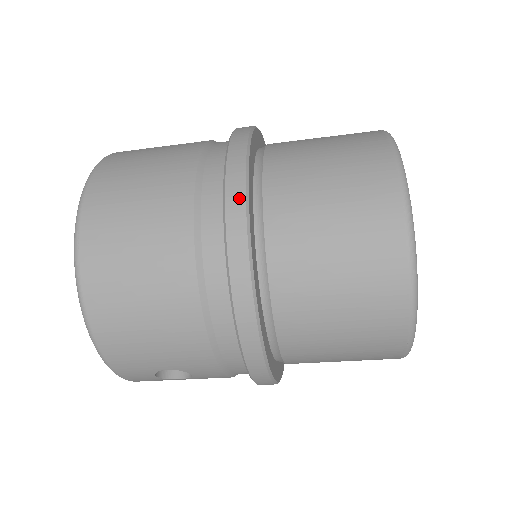
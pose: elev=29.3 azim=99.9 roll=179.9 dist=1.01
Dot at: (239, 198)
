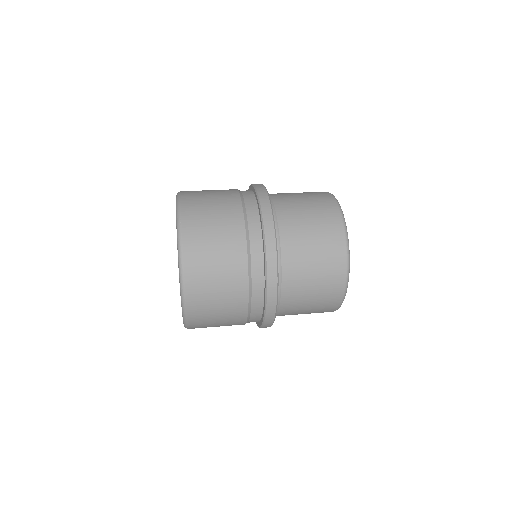
Dot at: occluded
